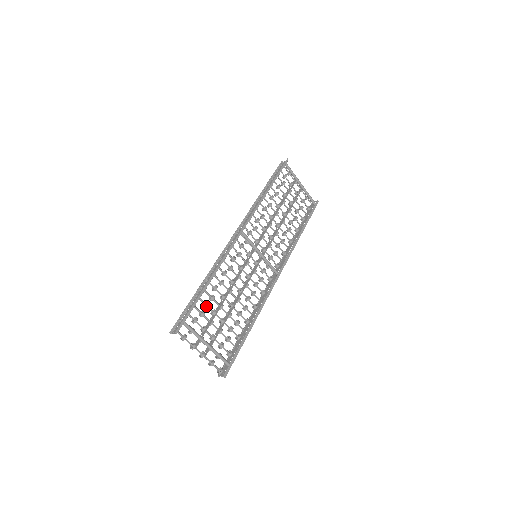
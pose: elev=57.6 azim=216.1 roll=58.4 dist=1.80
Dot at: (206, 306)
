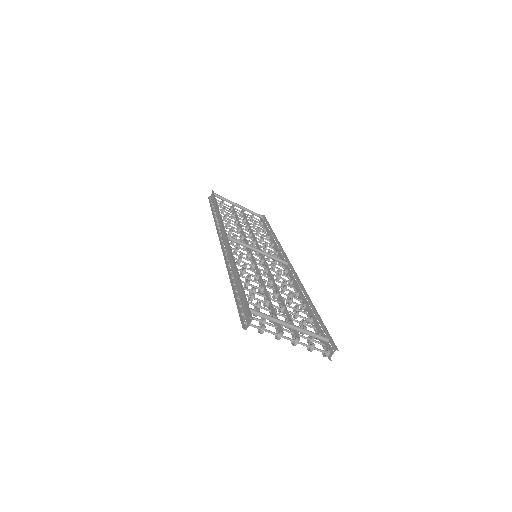
Dot at: (254, 299)
